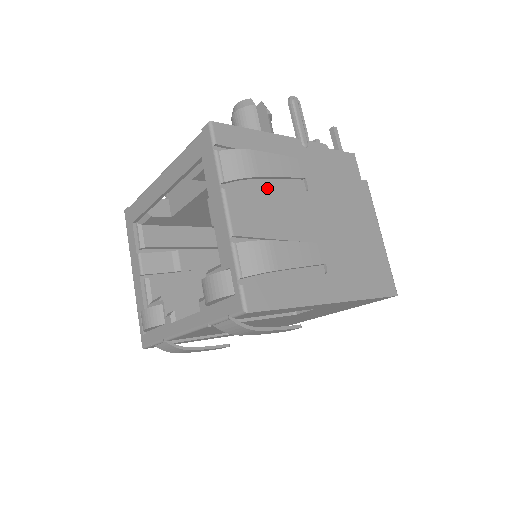
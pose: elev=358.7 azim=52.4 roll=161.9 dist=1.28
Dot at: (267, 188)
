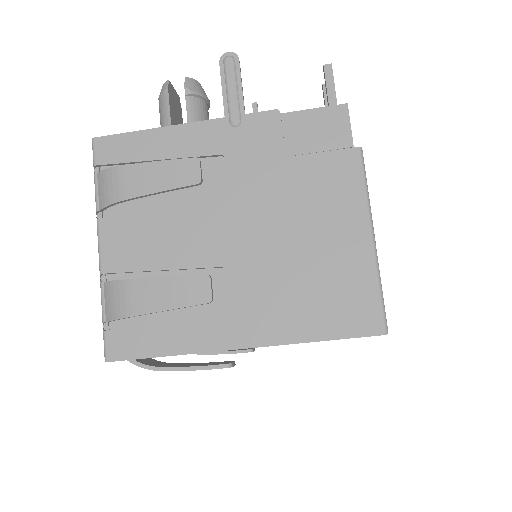
Dot at: (165, 202)
